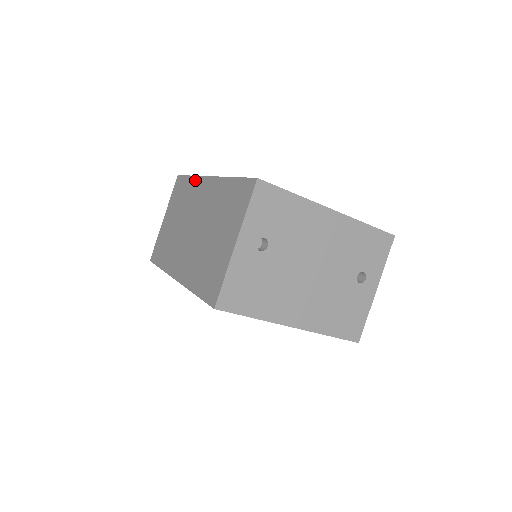
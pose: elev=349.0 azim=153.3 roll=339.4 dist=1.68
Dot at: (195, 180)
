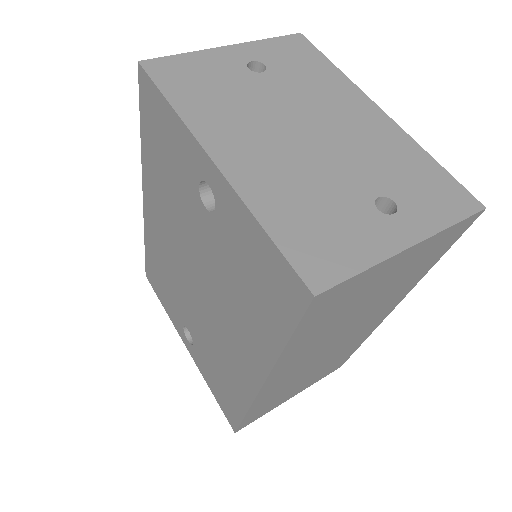
Dot at: occluded
